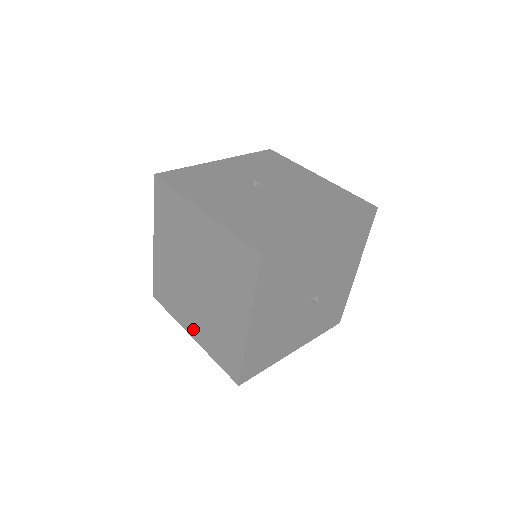
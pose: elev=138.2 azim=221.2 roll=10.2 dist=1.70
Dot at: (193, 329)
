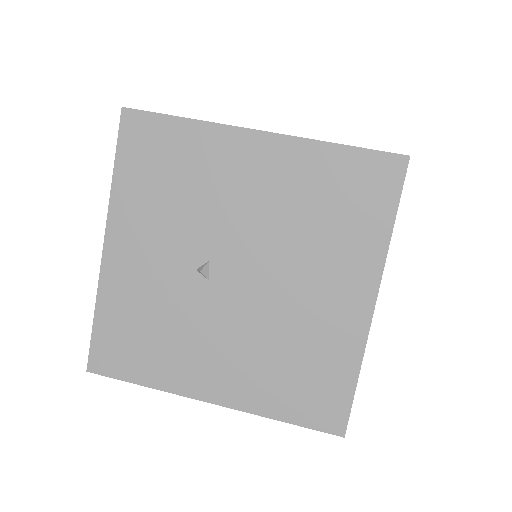
Dot at: occluded
